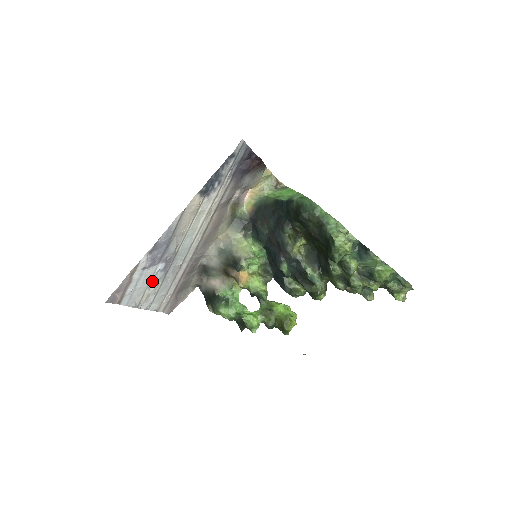
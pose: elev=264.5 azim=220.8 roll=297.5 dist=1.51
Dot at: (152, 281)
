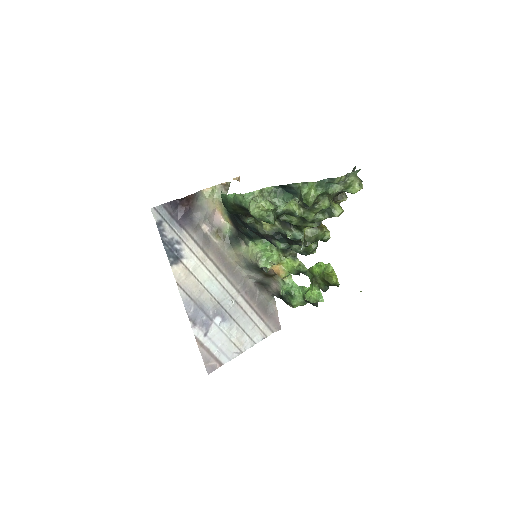
Dot at: (226, 332)
